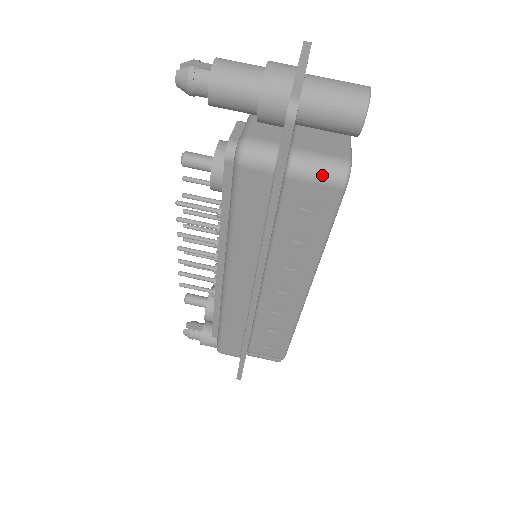
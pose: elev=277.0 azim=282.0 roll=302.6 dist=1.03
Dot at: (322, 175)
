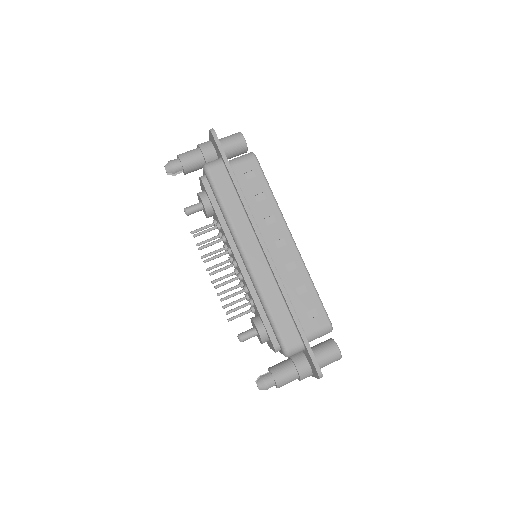
Dot at: (243, 158)
